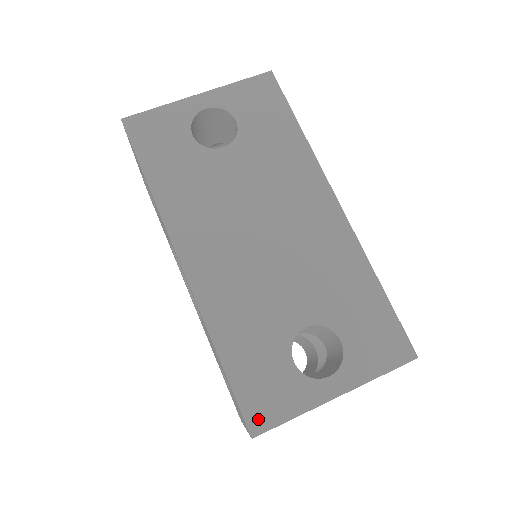
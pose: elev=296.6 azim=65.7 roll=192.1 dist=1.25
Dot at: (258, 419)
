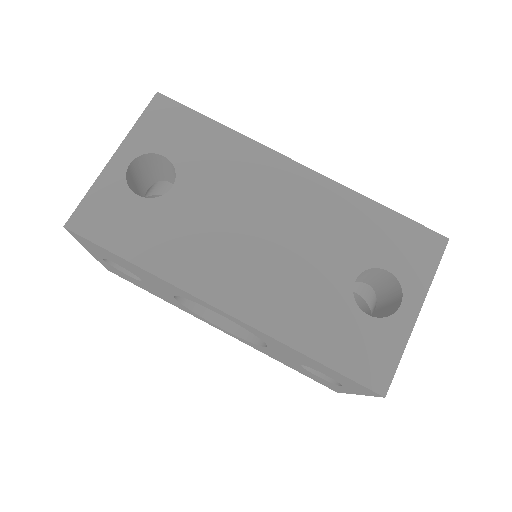
Dot at: (377, 379)
